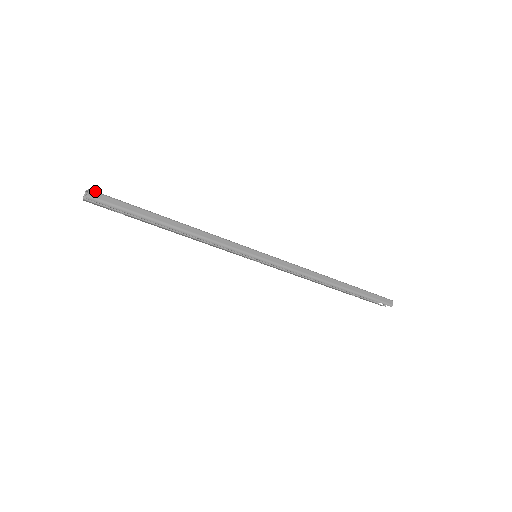
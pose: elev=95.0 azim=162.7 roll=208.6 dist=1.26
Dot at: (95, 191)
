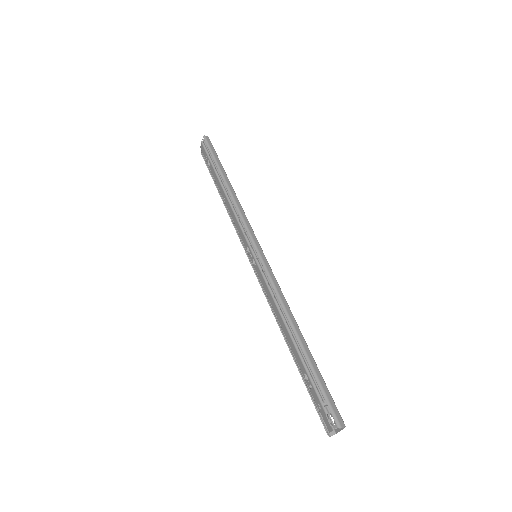
Dot at: occluded
